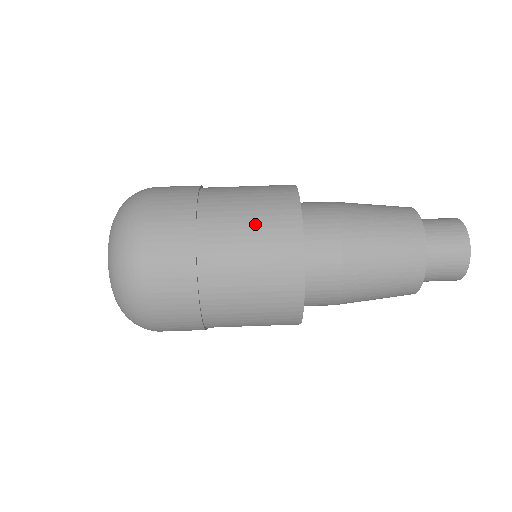
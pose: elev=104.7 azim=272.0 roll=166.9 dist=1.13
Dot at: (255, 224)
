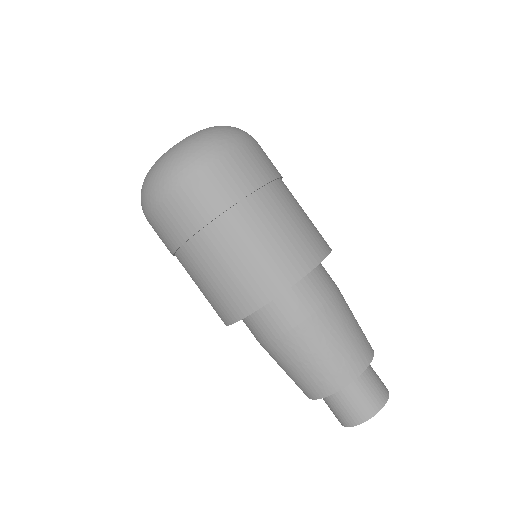
Dot at: (223, 280)
